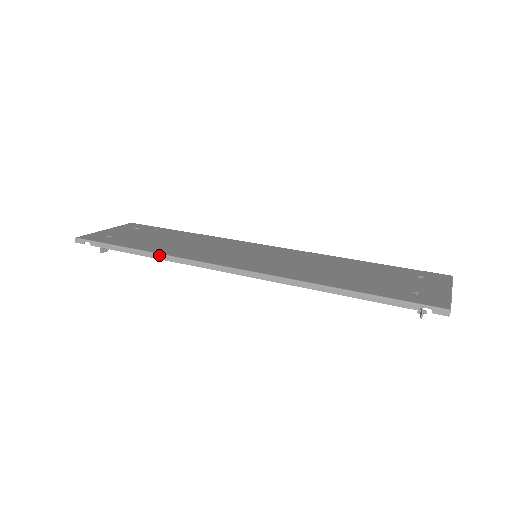
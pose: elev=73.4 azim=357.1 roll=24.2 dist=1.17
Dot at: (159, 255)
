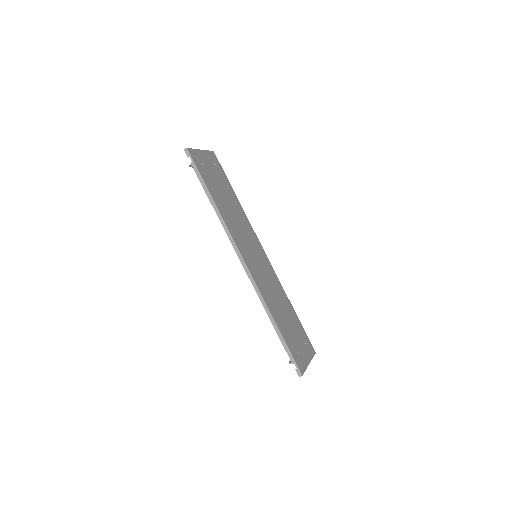
Dot at: (220, 215)
